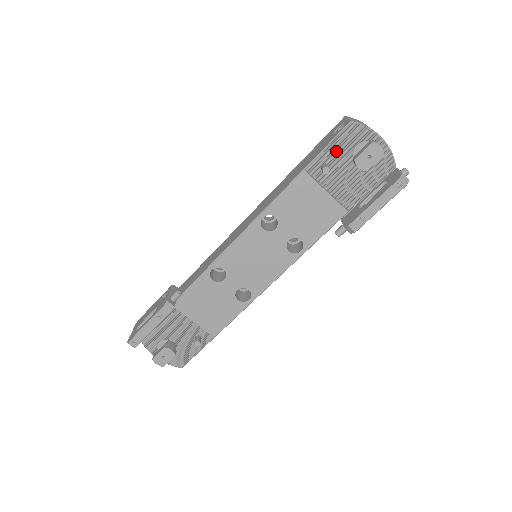
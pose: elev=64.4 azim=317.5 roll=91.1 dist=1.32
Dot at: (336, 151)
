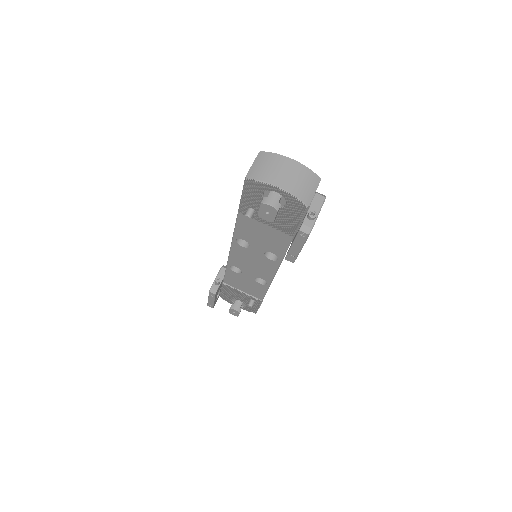
Dot at: (250, 199)
